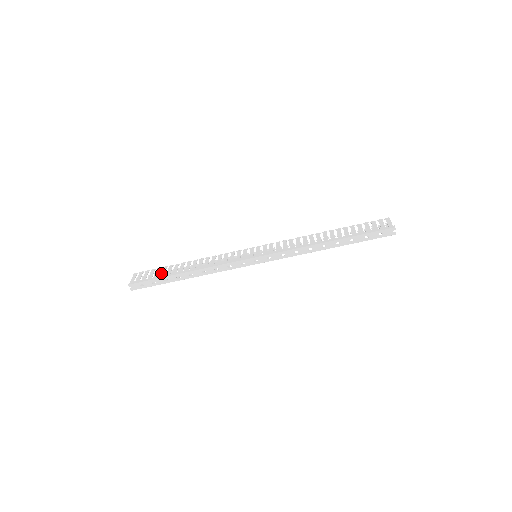
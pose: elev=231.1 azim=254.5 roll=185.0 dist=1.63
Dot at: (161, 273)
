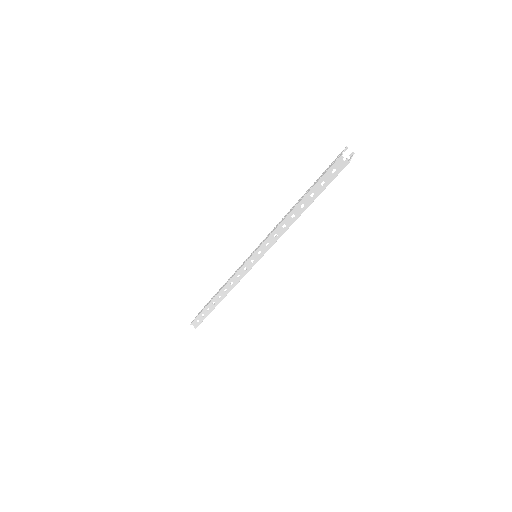
Dot at: (206, 305)
